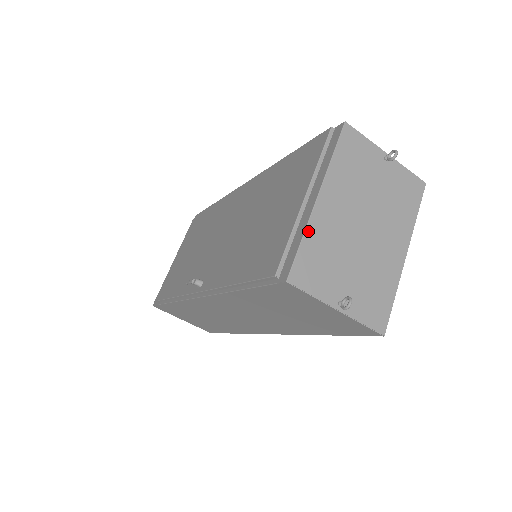
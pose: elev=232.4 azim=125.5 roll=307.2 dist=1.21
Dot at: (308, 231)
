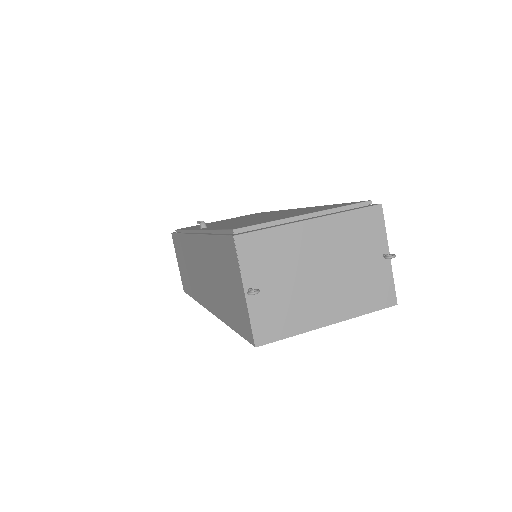
Dot at: (281, 228)
